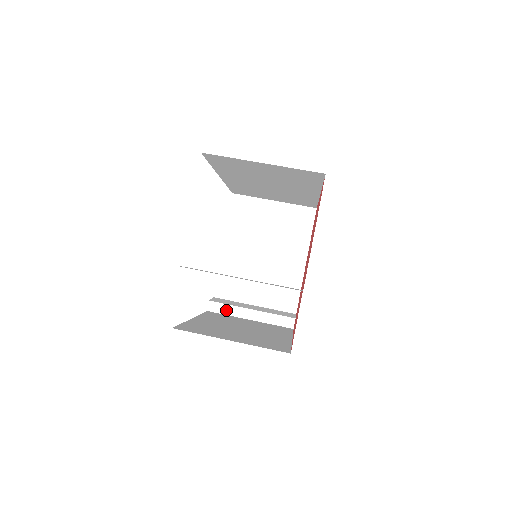
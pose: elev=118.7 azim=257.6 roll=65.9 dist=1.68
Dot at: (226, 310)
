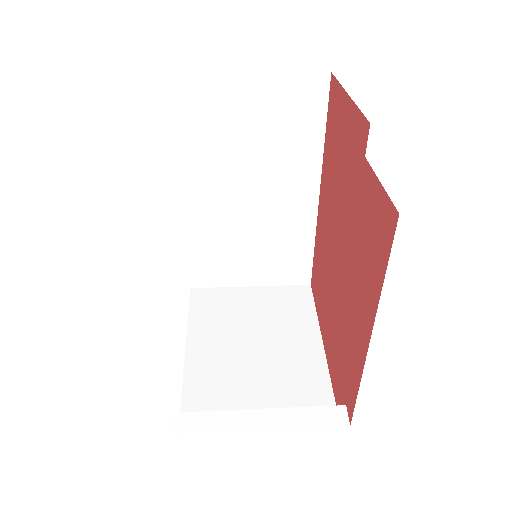
Dot at: (211, 422)
